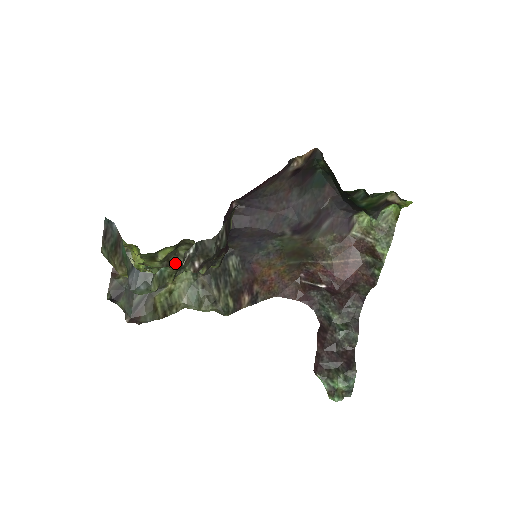
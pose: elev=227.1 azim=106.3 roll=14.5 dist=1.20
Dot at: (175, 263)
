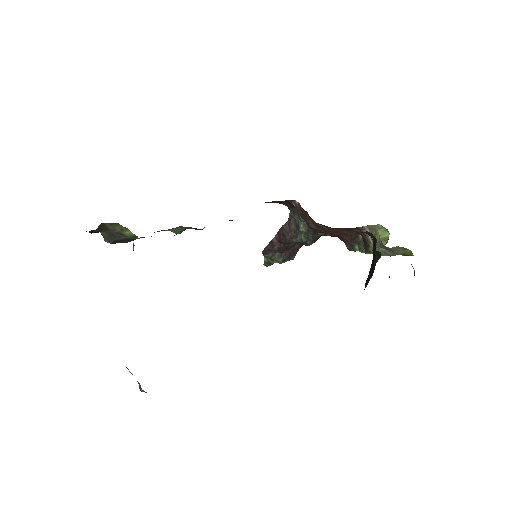
Dot at: occluded
